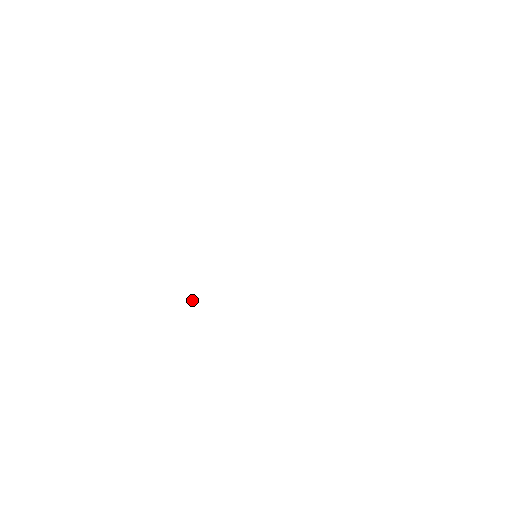
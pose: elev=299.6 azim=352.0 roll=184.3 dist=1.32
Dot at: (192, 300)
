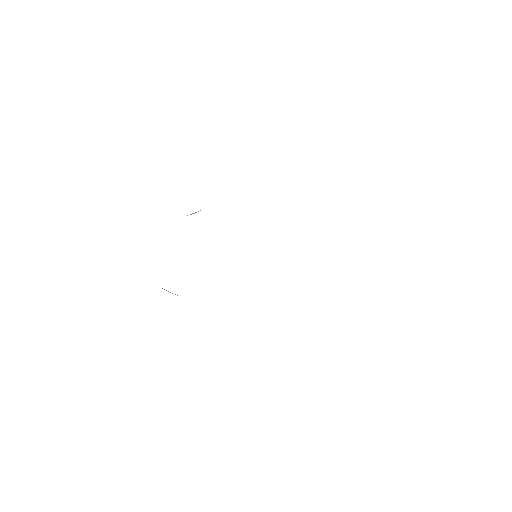
Dot at: (192, 213)
